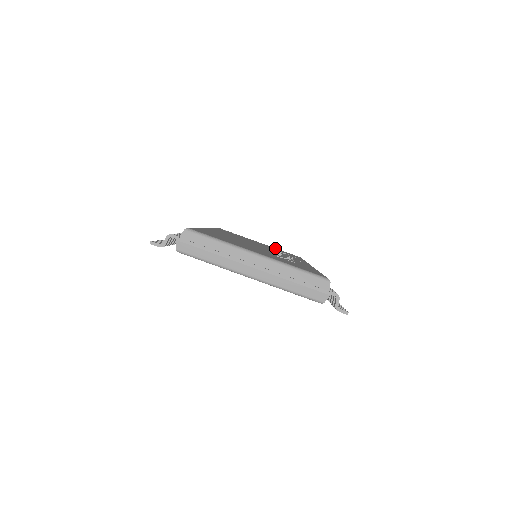
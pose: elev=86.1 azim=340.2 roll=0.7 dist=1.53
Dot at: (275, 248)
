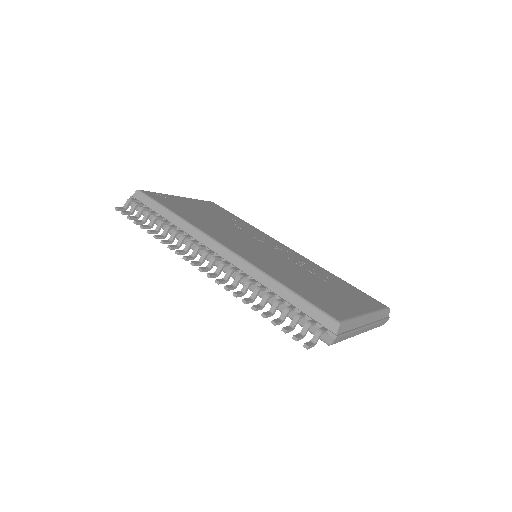
Dot at: (197, 201)
